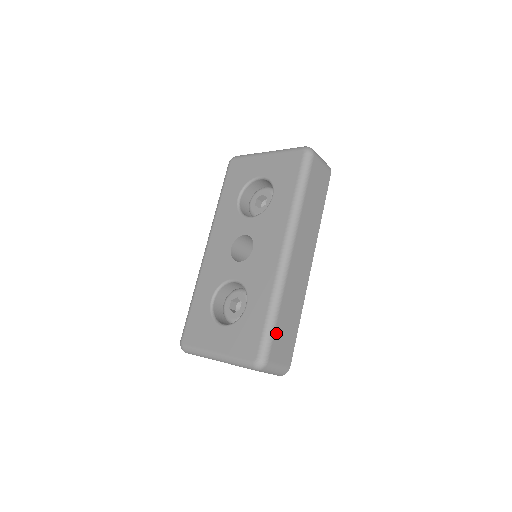
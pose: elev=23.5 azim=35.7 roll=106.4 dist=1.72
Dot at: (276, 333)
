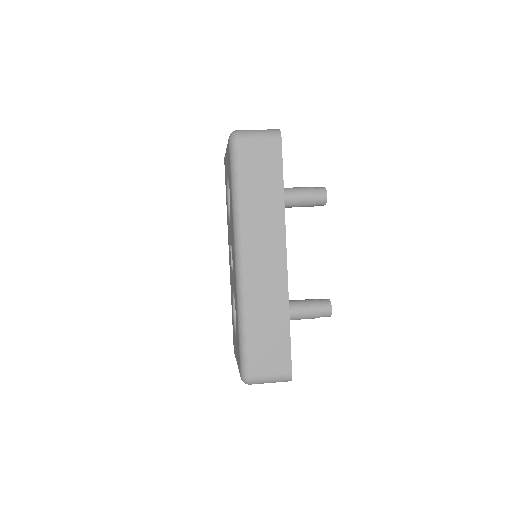
Dot at: (252, 347)
